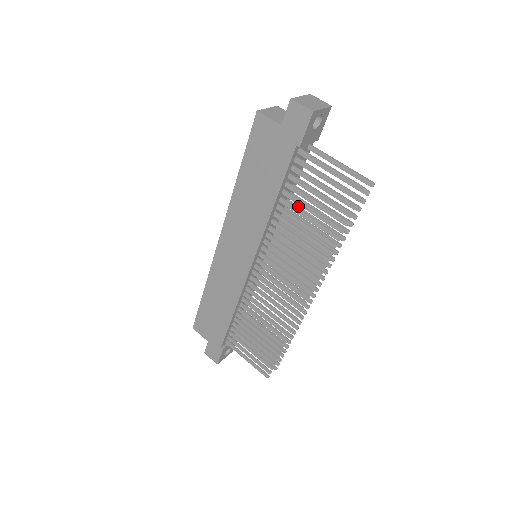
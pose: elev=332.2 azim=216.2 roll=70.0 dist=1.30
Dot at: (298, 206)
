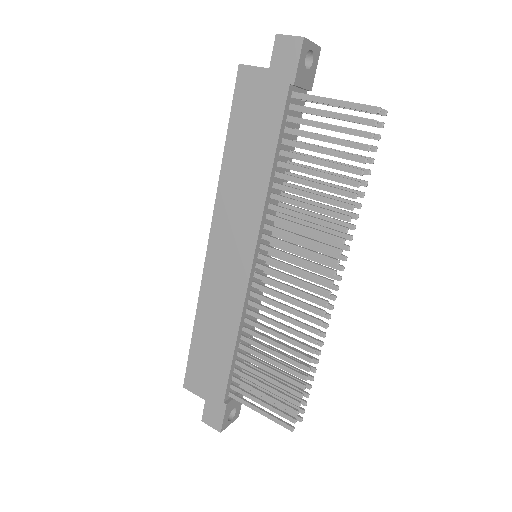
Dot at: (299, 175)
